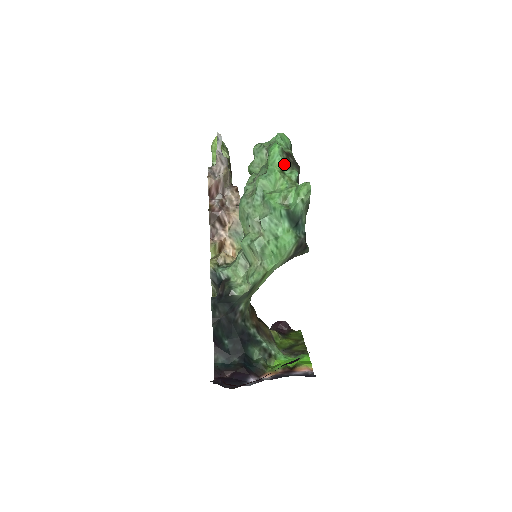
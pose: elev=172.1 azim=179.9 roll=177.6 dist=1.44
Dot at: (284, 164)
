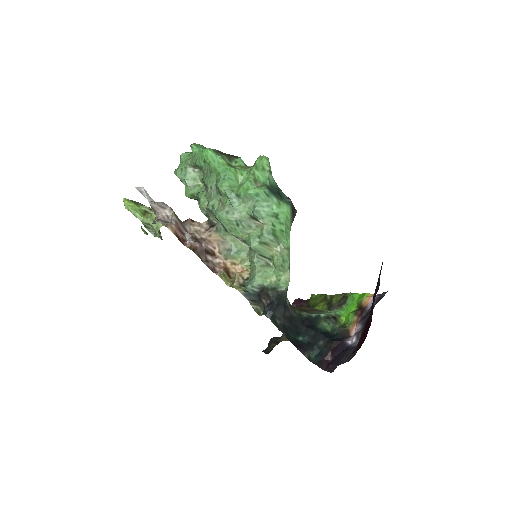
Dot at: (226, 160)
